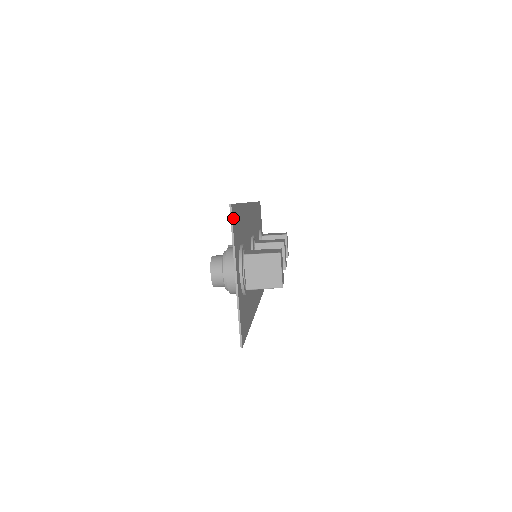
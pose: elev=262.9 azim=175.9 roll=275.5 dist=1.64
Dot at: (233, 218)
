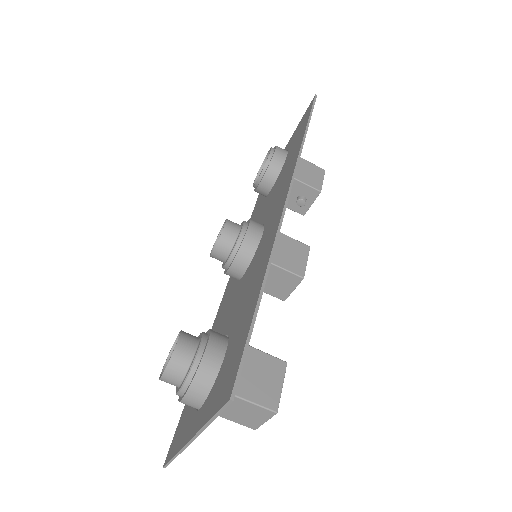
Dot at: occluded
